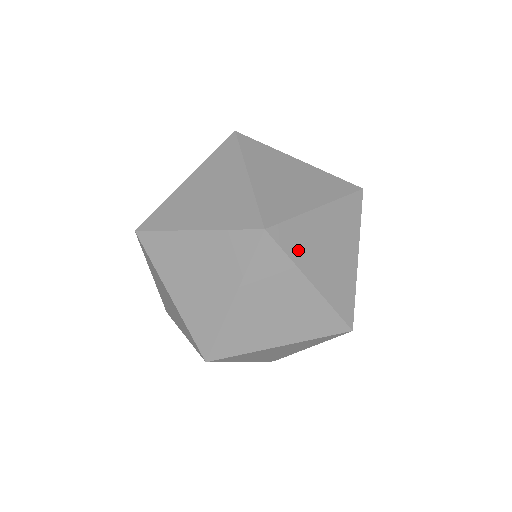
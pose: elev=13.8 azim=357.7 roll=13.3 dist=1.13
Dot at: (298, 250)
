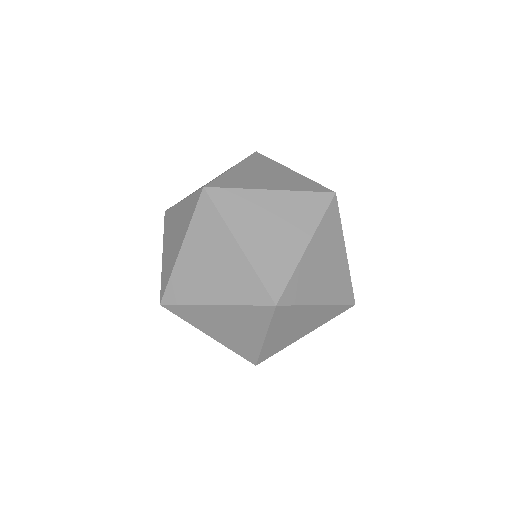
Dot at: (326, 228)
